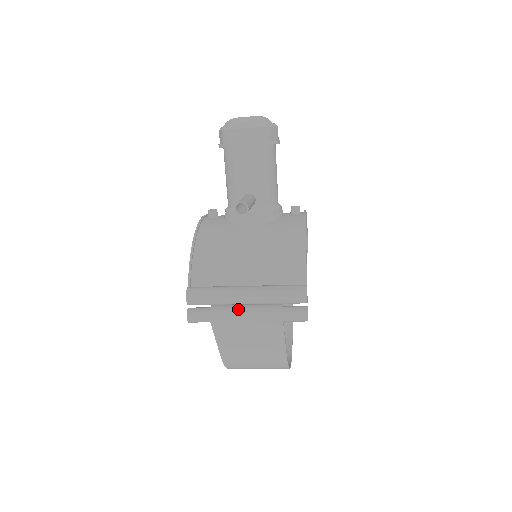
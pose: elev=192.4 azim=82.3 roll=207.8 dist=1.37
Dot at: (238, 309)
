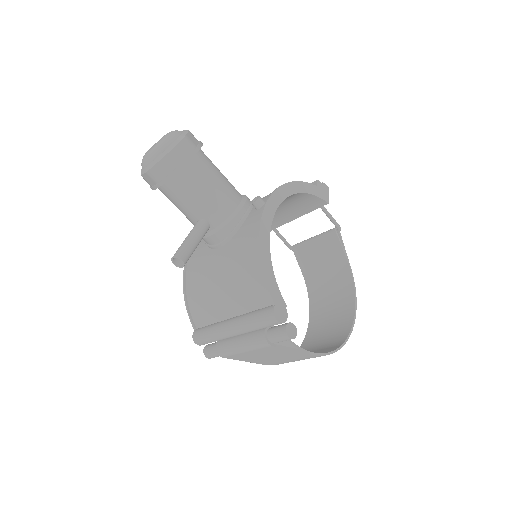
Dot at: (233, 343)
